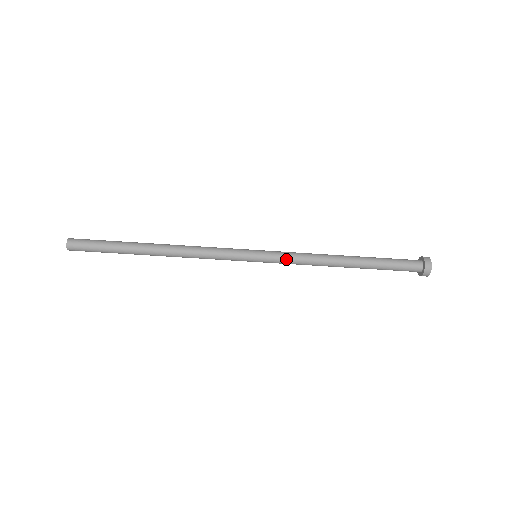
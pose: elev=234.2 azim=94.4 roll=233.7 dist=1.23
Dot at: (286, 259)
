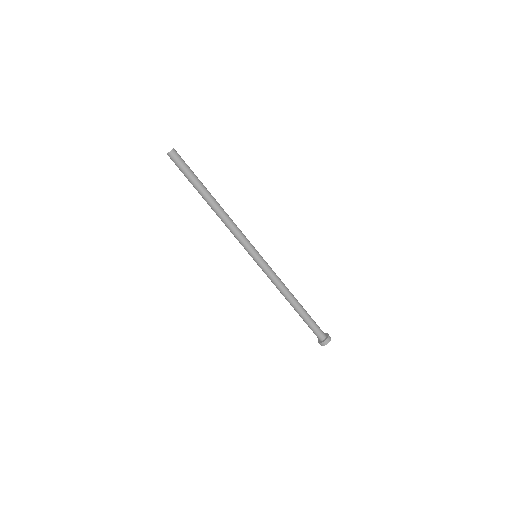
Dot at: (268, 274)
